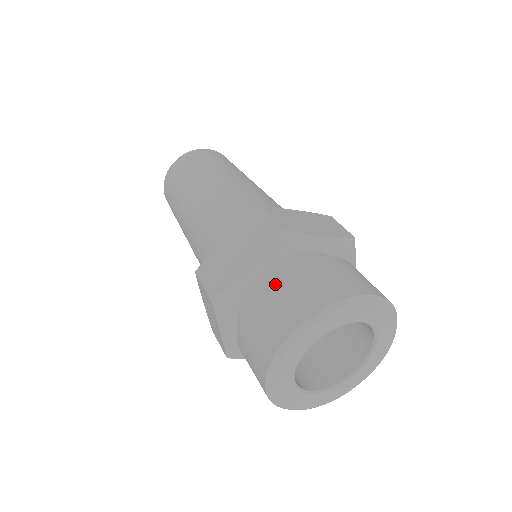
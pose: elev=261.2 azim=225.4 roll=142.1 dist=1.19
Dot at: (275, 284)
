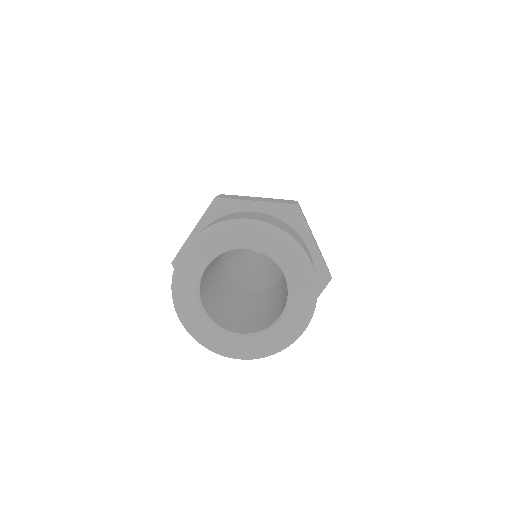
Dot at: occluded
